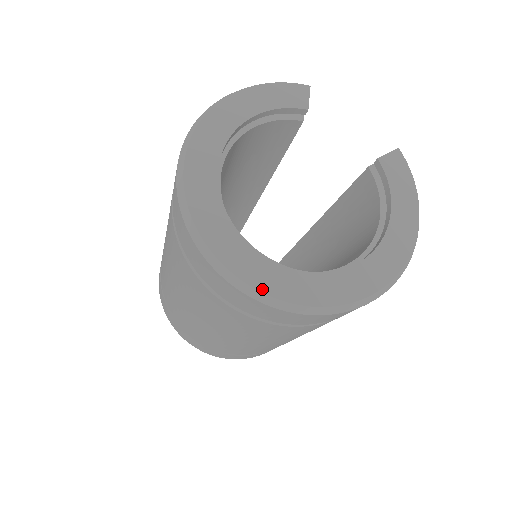
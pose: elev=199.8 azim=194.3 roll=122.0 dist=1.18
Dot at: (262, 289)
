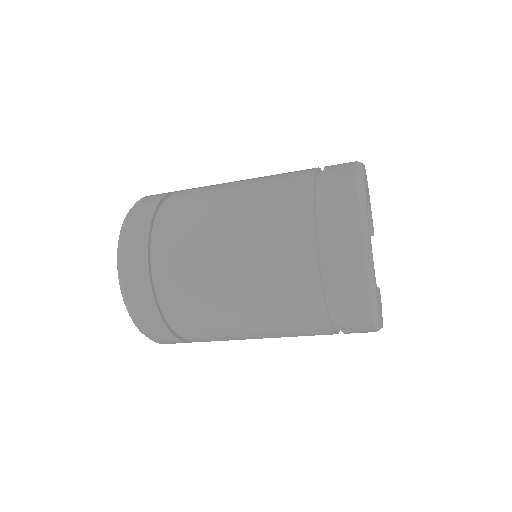
Dot at: occluded
